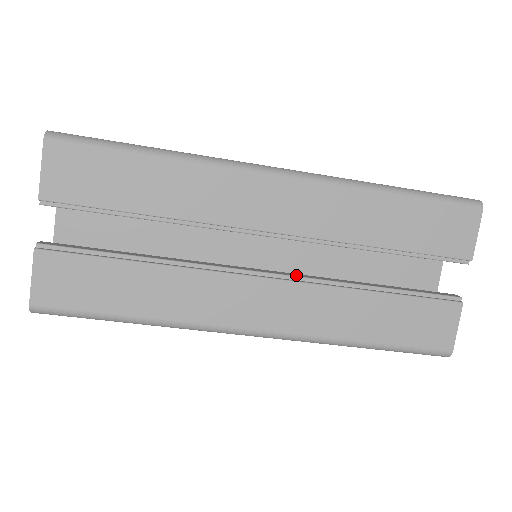
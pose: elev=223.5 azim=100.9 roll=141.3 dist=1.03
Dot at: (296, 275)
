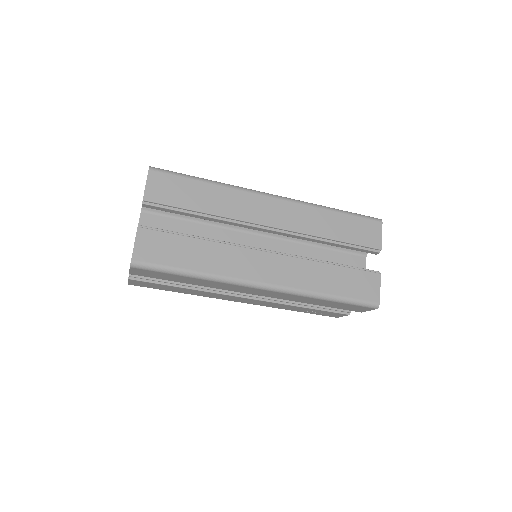
Dot at: (286, 254)
